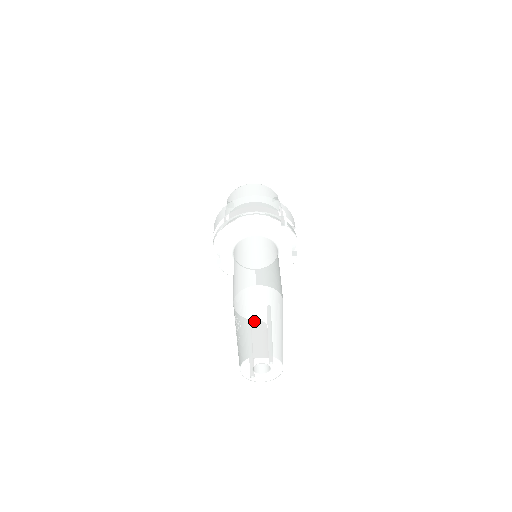
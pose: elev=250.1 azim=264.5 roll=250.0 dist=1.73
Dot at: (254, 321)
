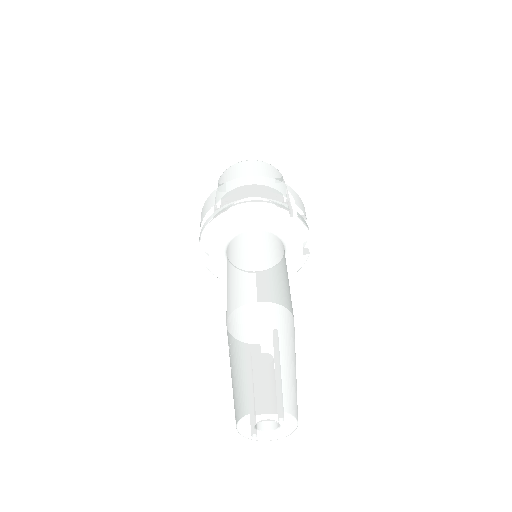
Dot at: (256, 356)
